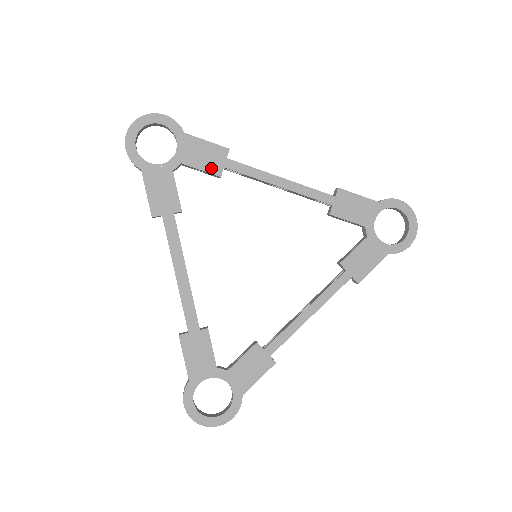
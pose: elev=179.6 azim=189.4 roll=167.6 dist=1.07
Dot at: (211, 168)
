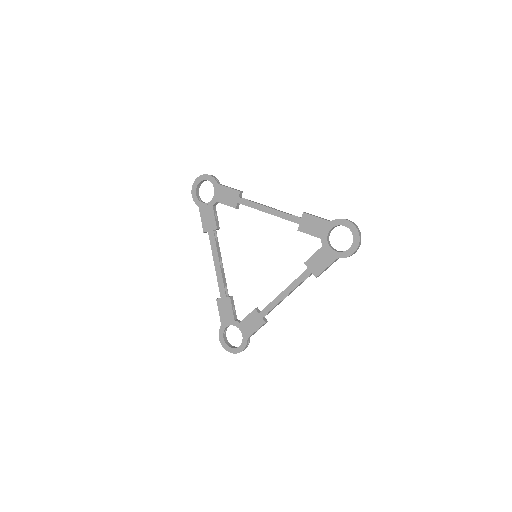
Dot at: (231, 203)
